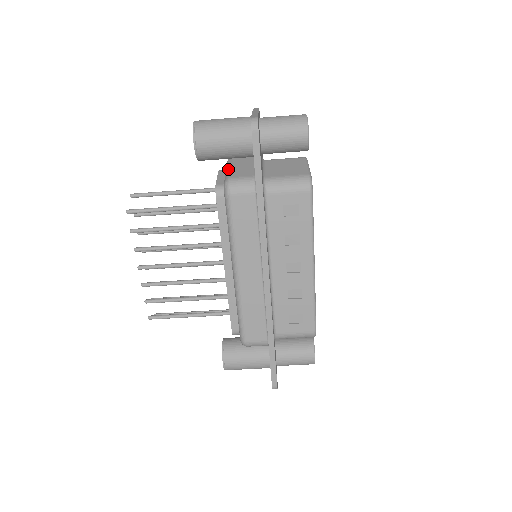
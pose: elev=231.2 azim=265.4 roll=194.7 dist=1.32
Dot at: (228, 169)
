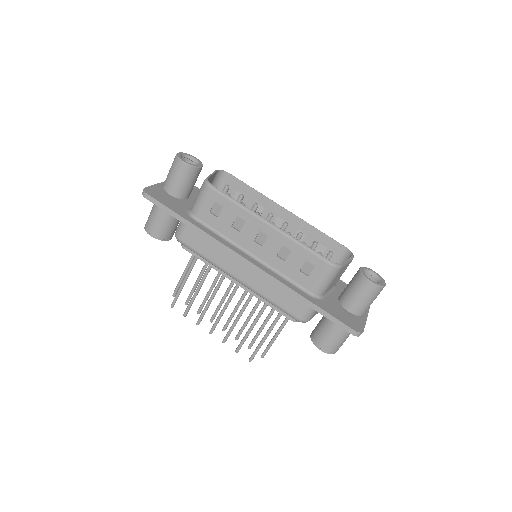
Dot at: occluded
